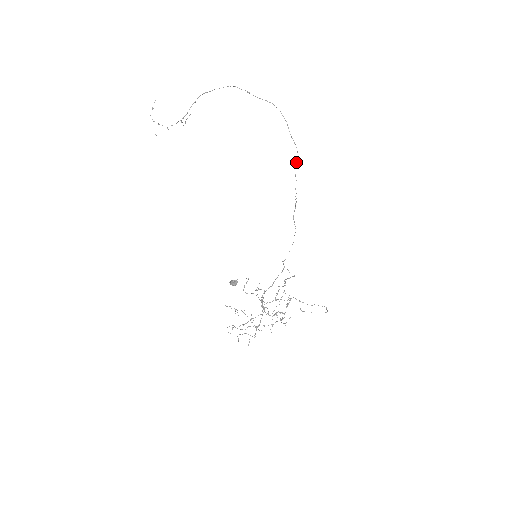
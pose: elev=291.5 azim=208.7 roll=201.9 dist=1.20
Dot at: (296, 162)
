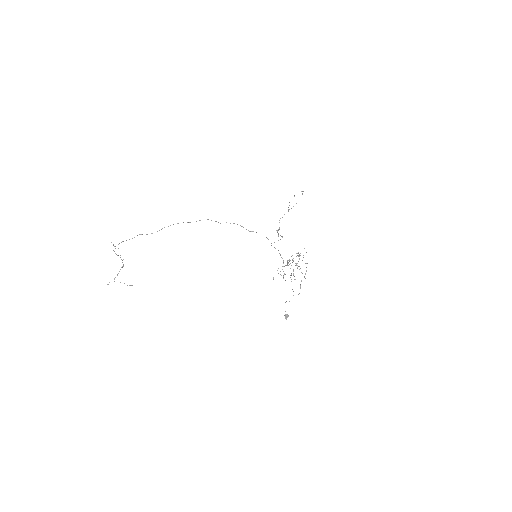
Dot at: occluded
